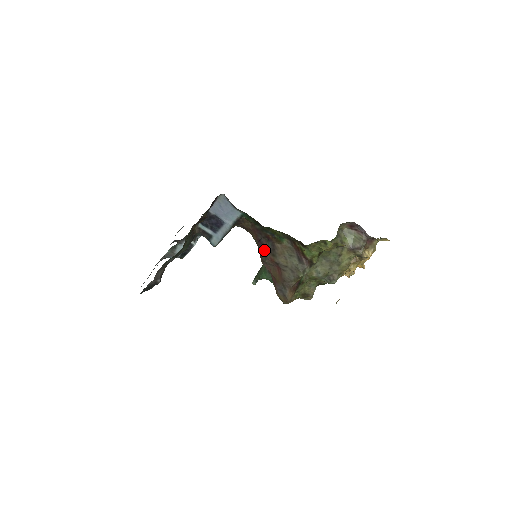
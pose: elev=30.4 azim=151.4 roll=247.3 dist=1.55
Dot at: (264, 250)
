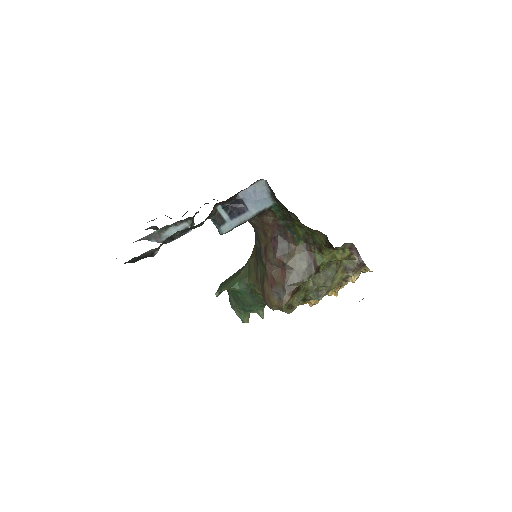
Dot at: (276, 248)
